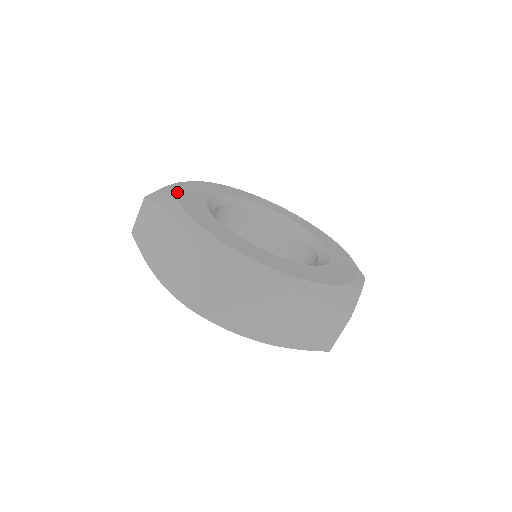
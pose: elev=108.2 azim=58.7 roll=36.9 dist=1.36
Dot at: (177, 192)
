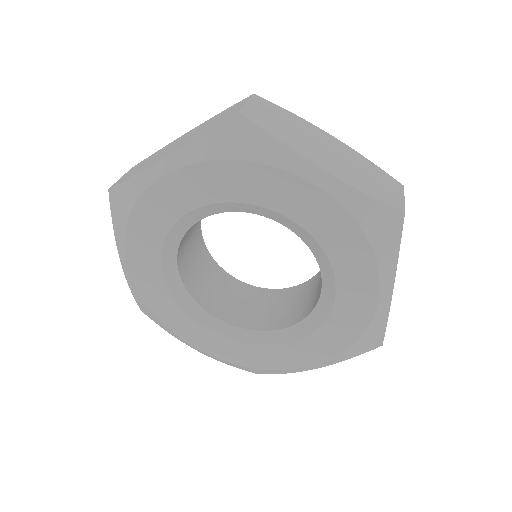
Dot at: occluded
